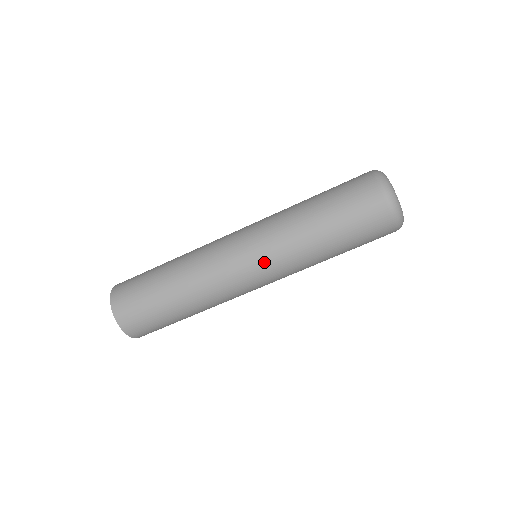
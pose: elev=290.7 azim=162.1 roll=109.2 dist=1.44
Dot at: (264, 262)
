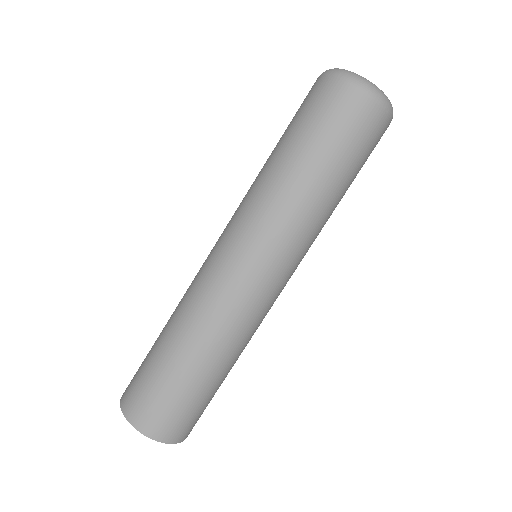
Dot at: (253, 242)
